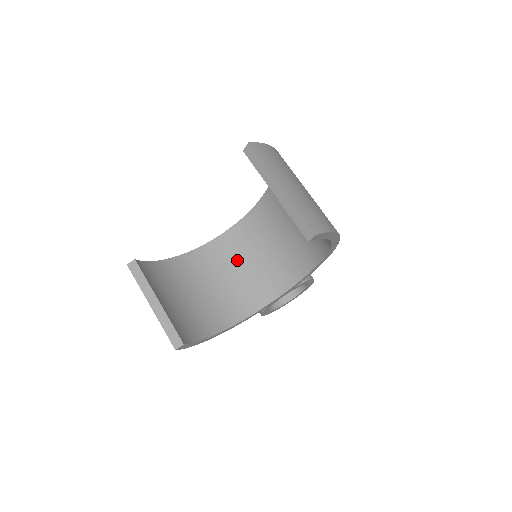
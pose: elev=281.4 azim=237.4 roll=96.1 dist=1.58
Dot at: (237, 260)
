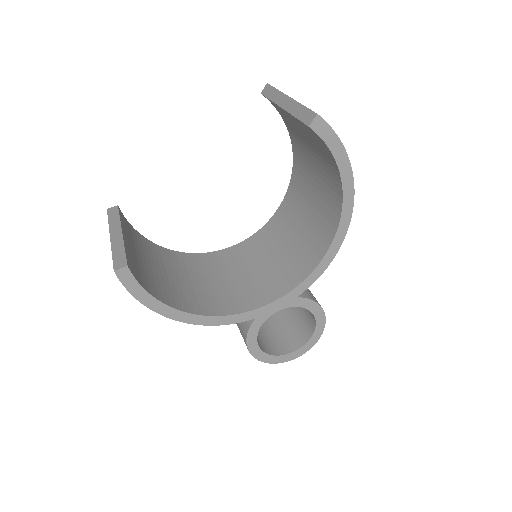
Dot at: (234, 269)
